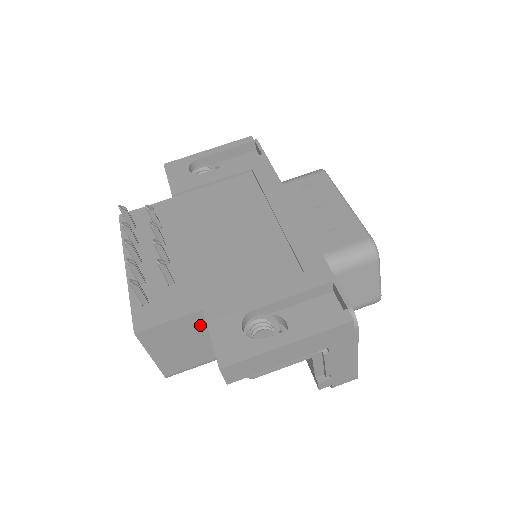
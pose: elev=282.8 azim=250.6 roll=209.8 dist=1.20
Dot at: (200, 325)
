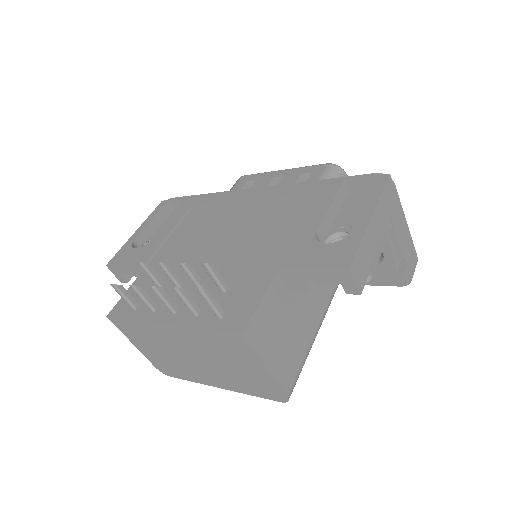
Dot at: (283, 296)
